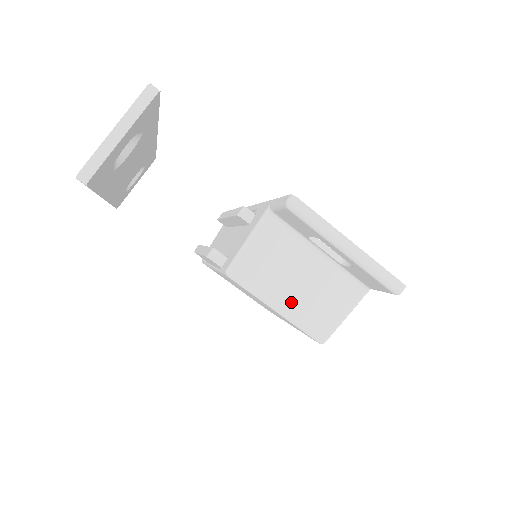
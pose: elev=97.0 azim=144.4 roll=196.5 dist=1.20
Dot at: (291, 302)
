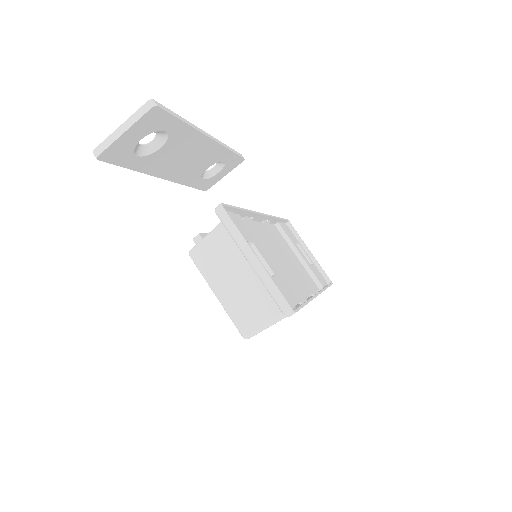
Dot at: (228, 294)
